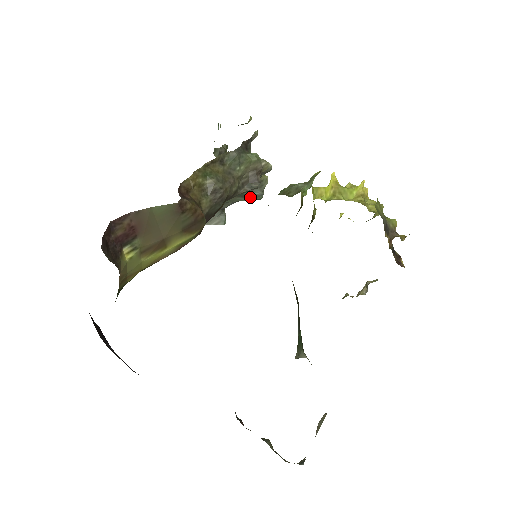
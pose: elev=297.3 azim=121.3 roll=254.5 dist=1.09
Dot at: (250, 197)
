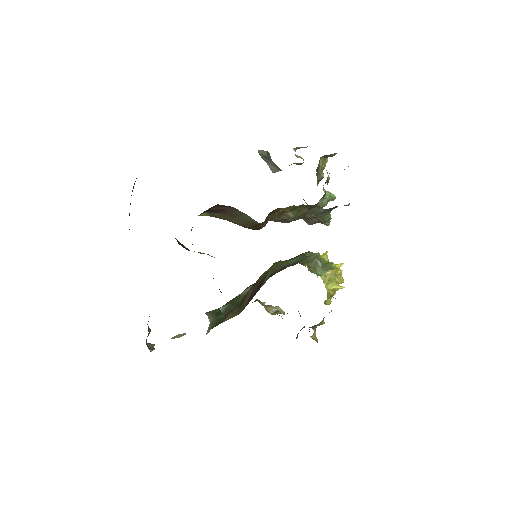
Dot at: occluded
